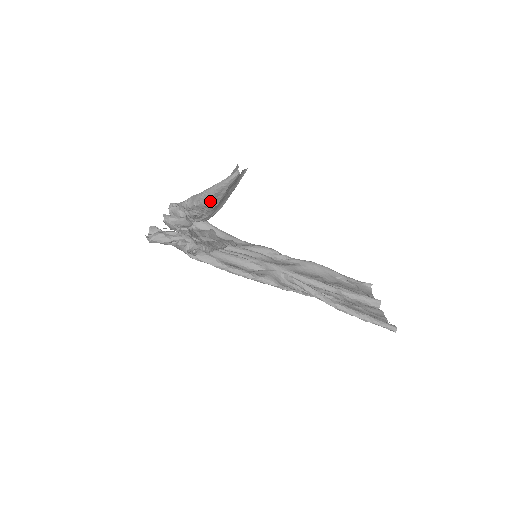
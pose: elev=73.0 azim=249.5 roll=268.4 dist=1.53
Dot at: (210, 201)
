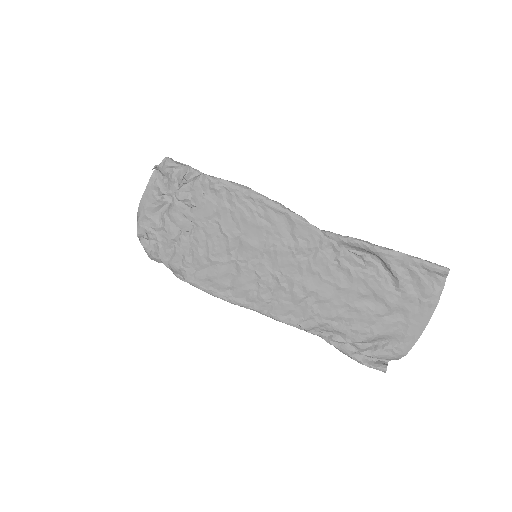
Dot at: occluded
